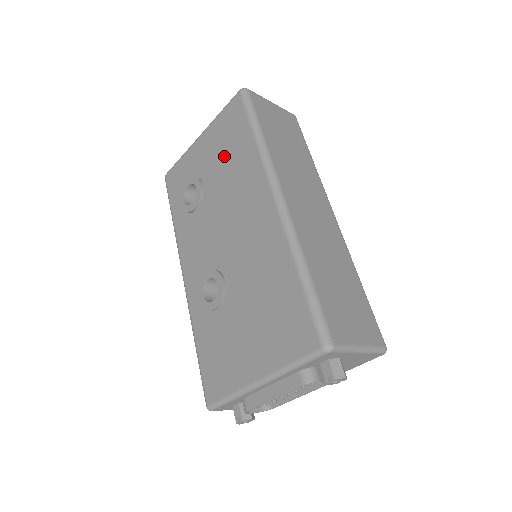
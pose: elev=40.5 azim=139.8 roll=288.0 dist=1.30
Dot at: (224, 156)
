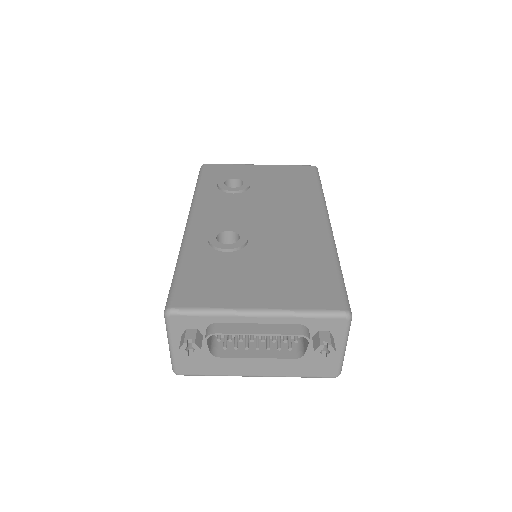
Dot at: (283, 183)
